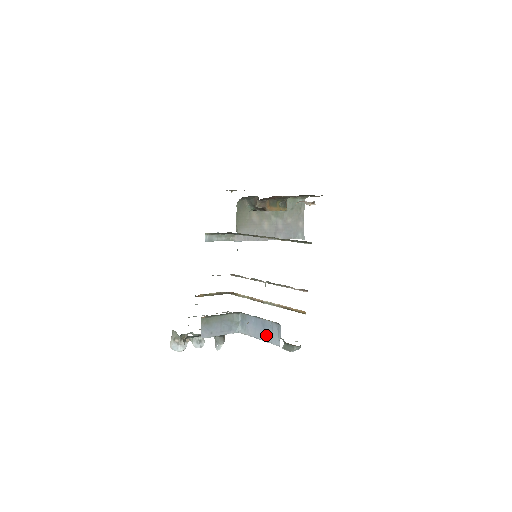
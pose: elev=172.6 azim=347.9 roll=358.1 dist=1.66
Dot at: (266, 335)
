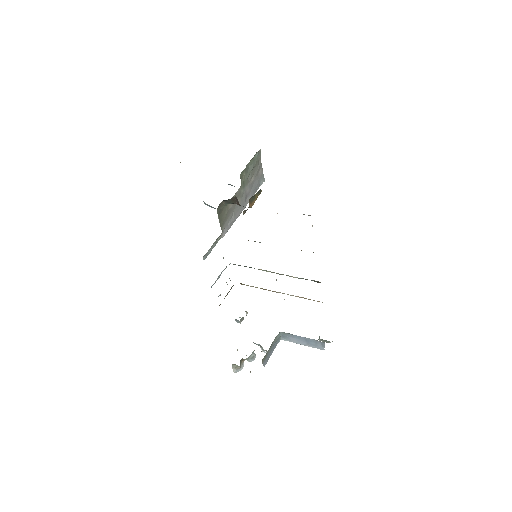
Dot at: (310, 344)
